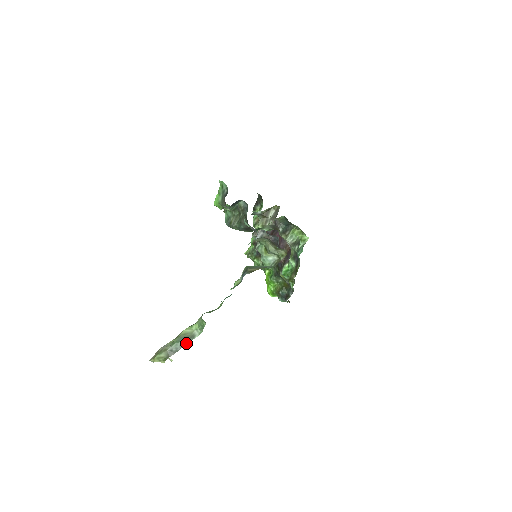
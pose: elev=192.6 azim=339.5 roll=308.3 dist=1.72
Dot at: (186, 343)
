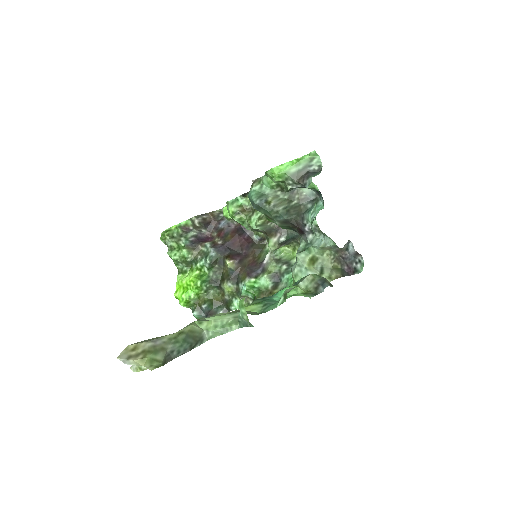
Dot at: (192, 347)
